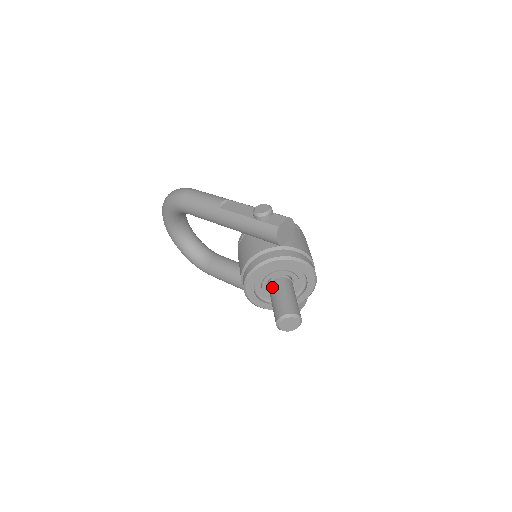
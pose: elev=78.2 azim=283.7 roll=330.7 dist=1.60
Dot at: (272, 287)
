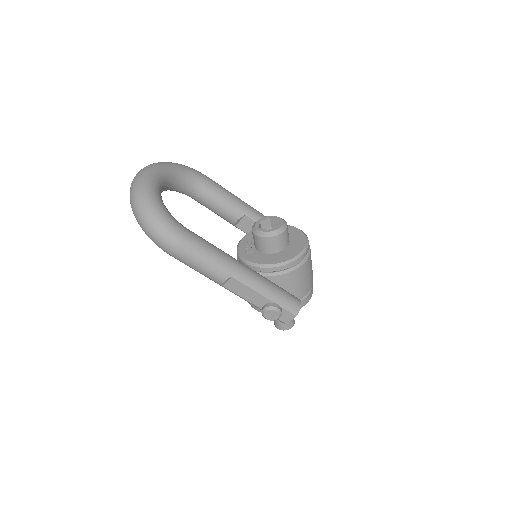
Dot at: occluded
